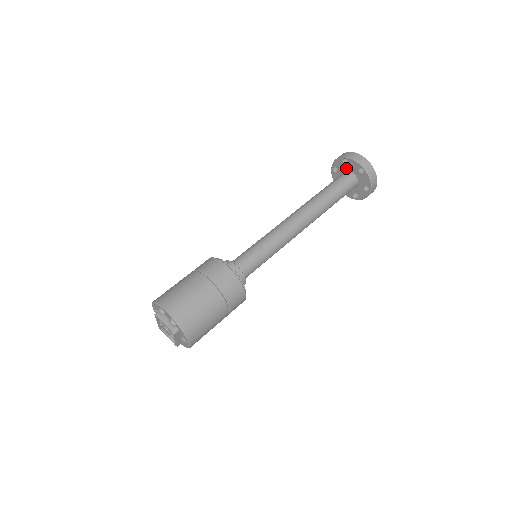
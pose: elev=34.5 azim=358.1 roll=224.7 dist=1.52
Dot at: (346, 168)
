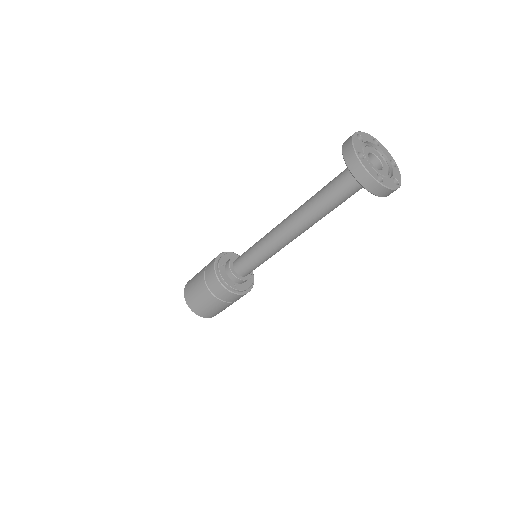
Dot at: occluded
